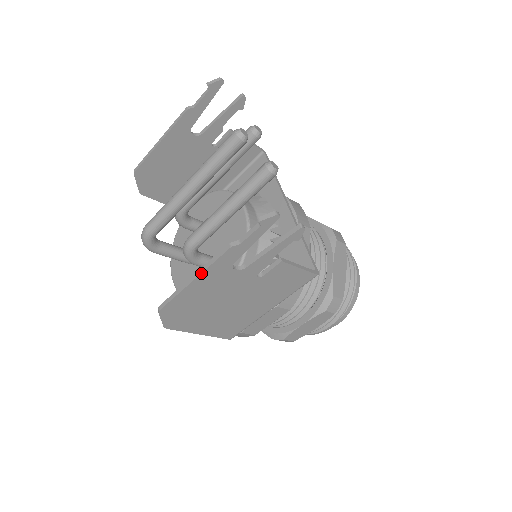
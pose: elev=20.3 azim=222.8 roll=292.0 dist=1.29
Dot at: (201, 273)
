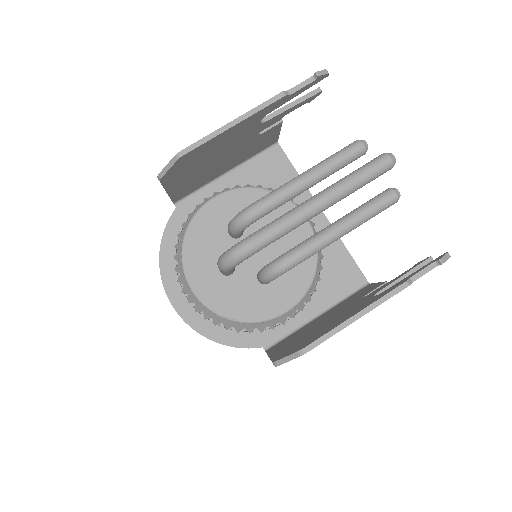
Dot at: occluded
